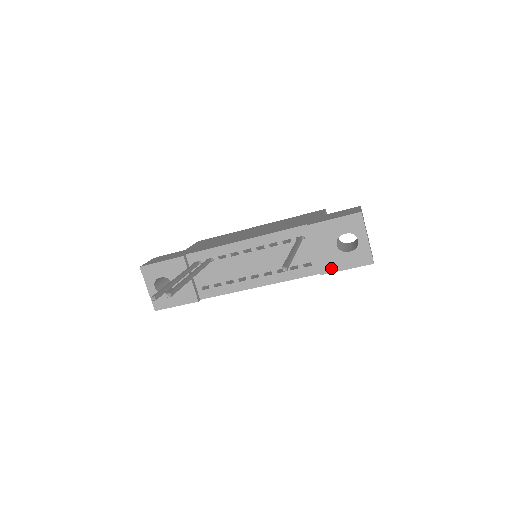
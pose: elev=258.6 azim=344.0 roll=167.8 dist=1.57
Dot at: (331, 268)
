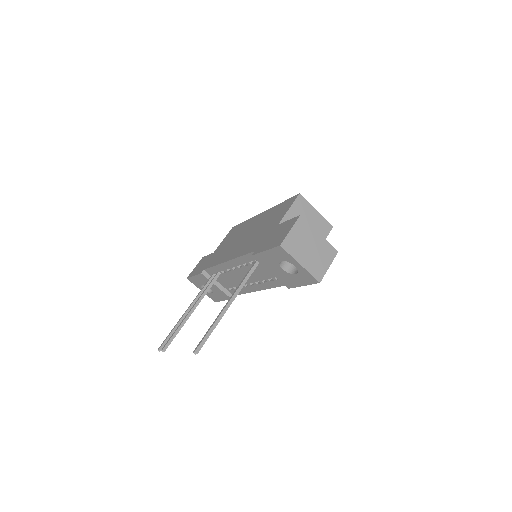
Dot at: (292, 284)
